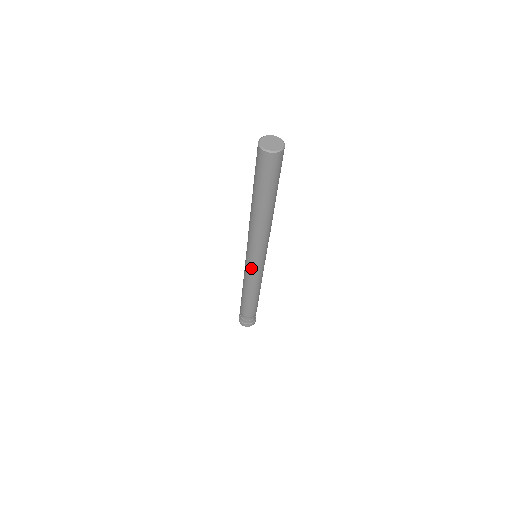
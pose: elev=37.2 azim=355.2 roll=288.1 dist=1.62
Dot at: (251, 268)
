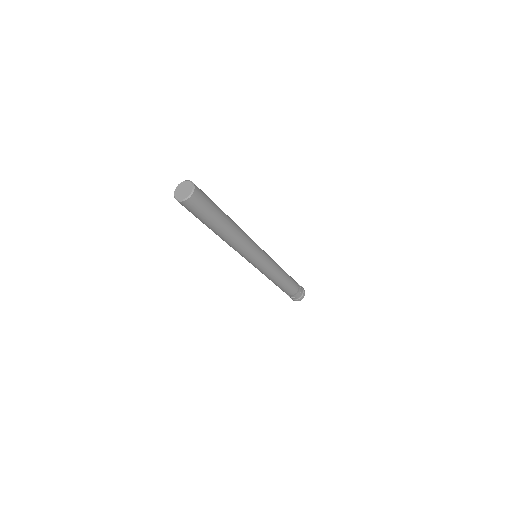
Dot at: occluded
